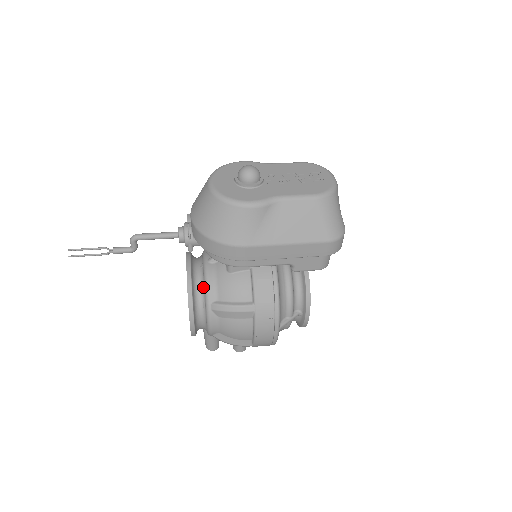
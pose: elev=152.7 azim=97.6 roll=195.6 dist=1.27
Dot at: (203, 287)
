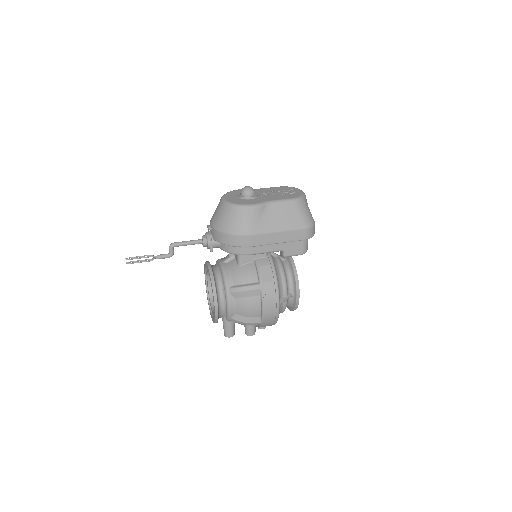
Dot at: (222, 279)
